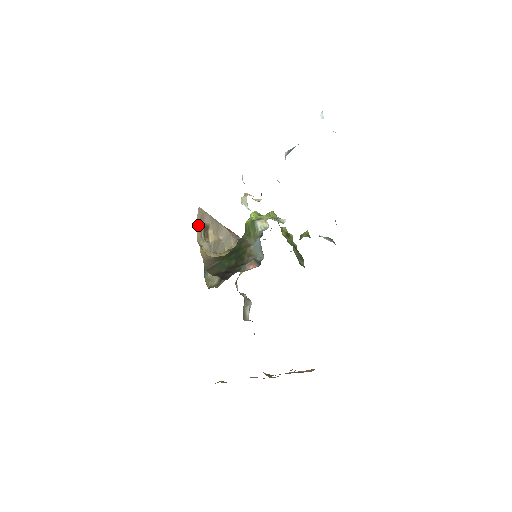
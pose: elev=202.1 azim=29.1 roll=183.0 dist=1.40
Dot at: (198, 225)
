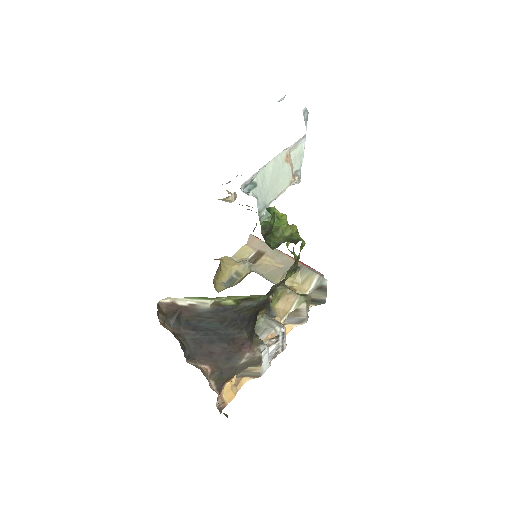
Dot at: (244, 248)
